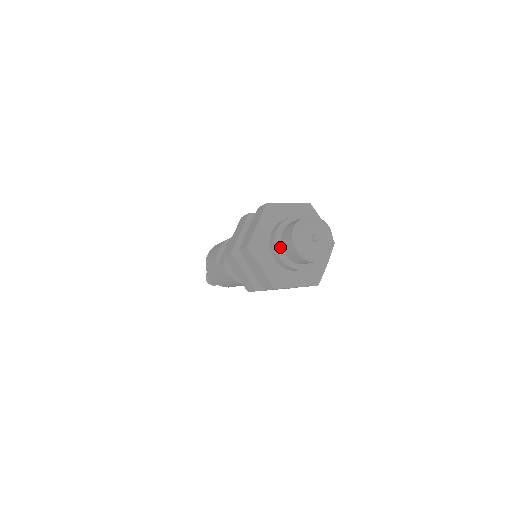
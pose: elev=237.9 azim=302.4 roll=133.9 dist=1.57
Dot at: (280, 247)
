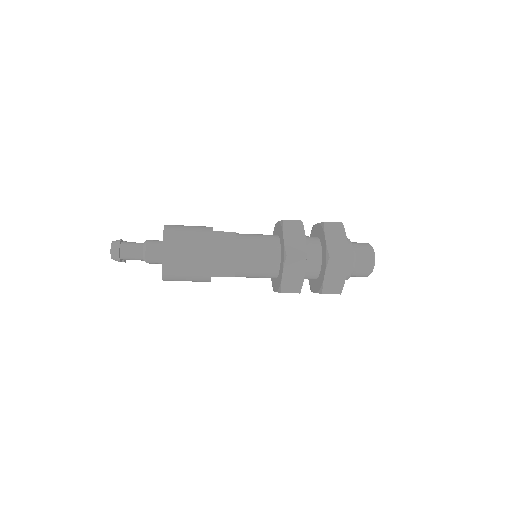
Dot at: (353, 244)
